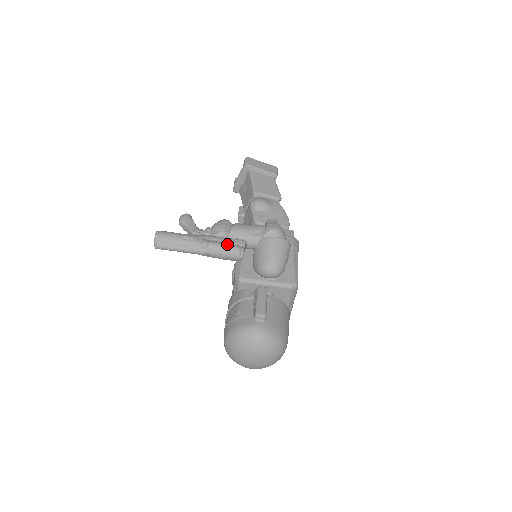
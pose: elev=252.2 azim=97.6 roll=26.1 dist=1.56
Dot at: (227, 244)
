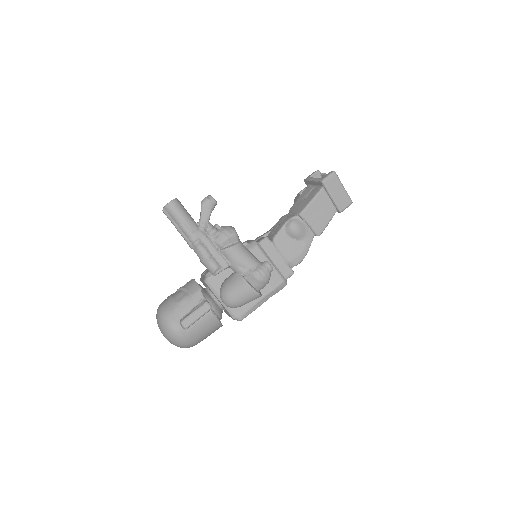
Dot at: (211, 259)
